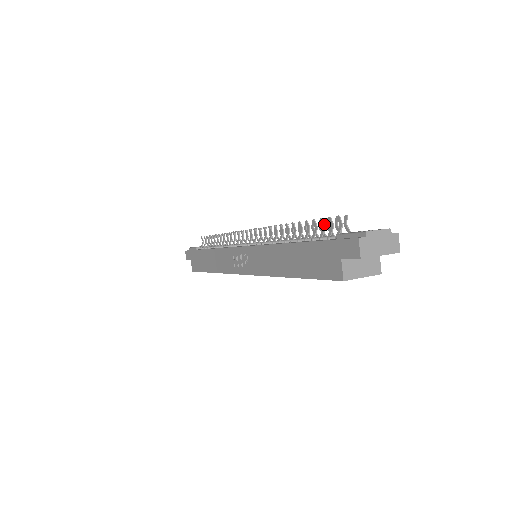
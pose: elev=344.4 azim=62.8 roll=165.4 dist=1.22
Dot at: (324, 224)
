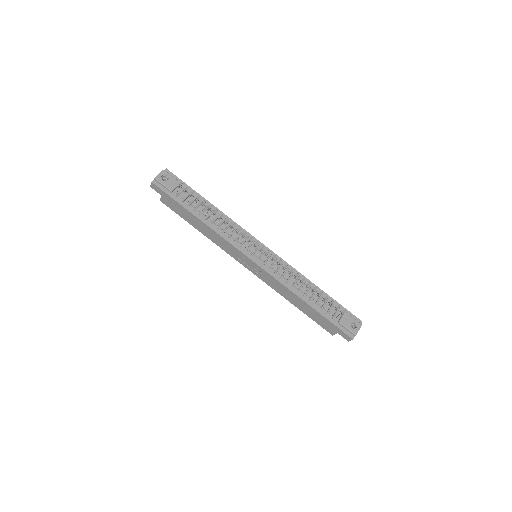
Dot at: occluded
